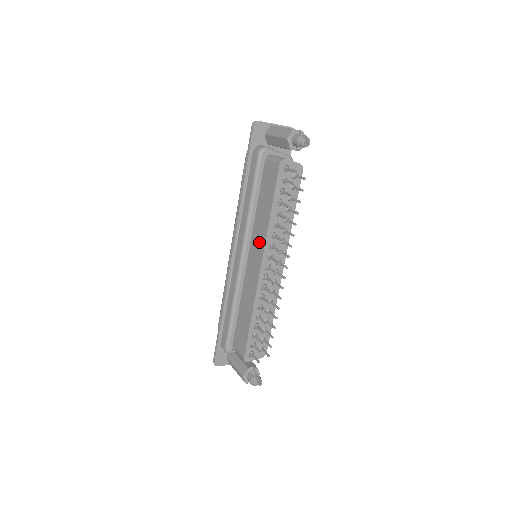
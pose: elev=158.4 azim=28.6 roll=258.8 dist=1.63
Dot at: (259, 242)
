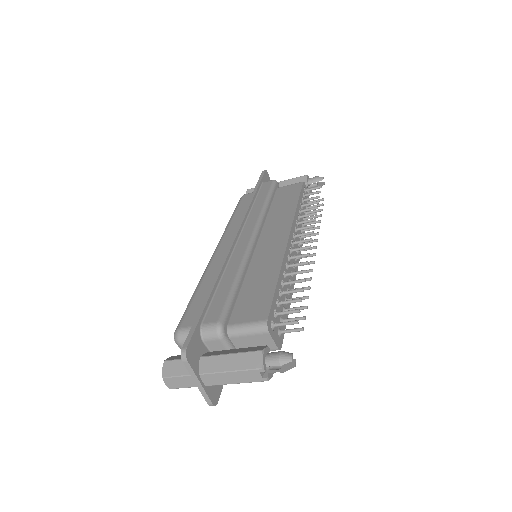
Dot at: (281, 223)
